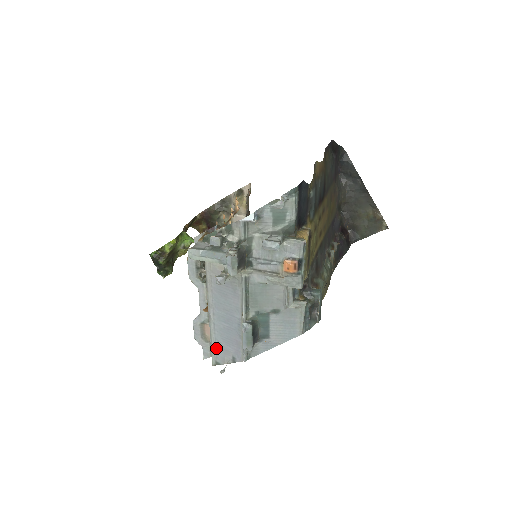
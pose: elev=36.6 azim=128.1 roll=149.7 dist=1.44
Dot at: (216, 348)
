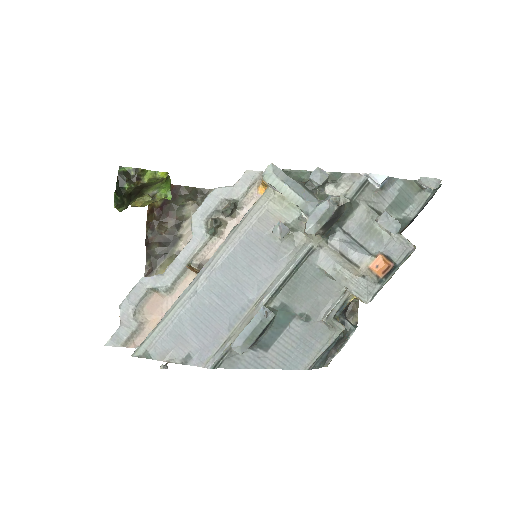
Dot at: (166, 330)
